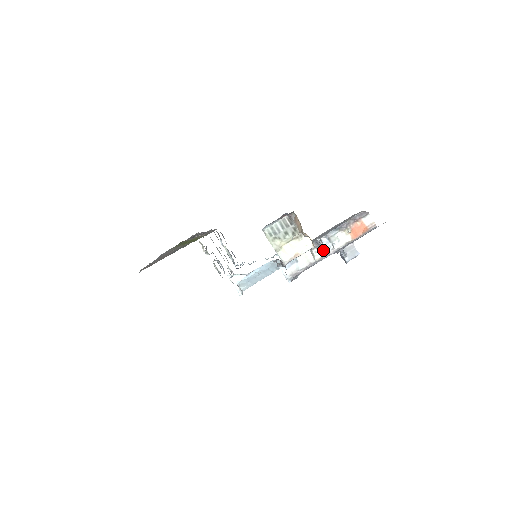
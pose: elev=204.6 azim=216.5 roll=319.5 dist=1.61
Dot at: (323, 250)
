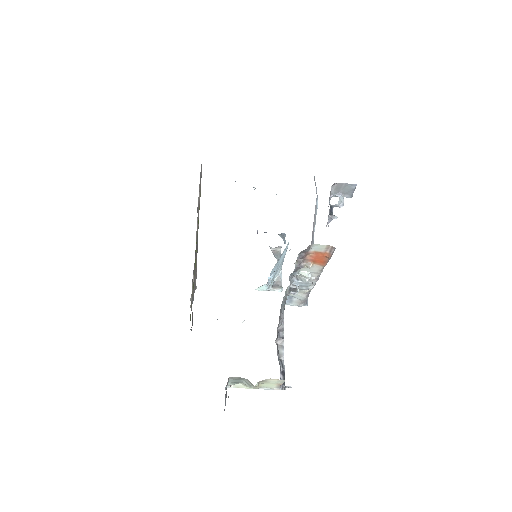
Dot at: (304, 288)
